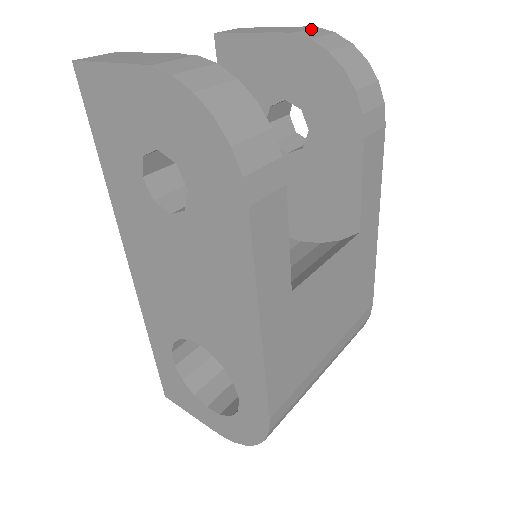
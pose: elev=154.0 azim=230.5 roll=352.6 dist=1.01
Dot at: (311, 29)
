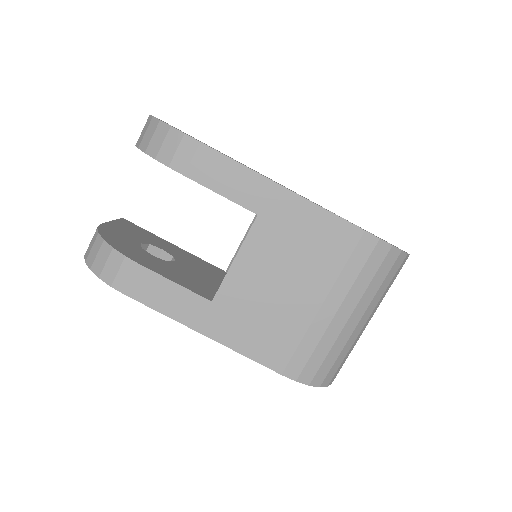
Dot at: occluded
